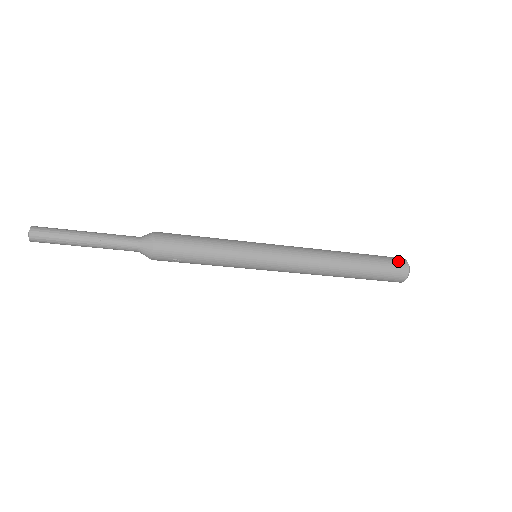
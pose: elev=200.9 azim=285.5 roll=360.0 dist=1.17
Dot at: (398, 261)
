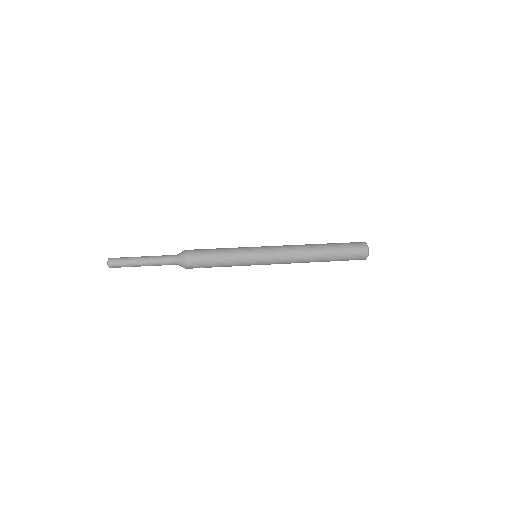
Dot at: (360, 246)
